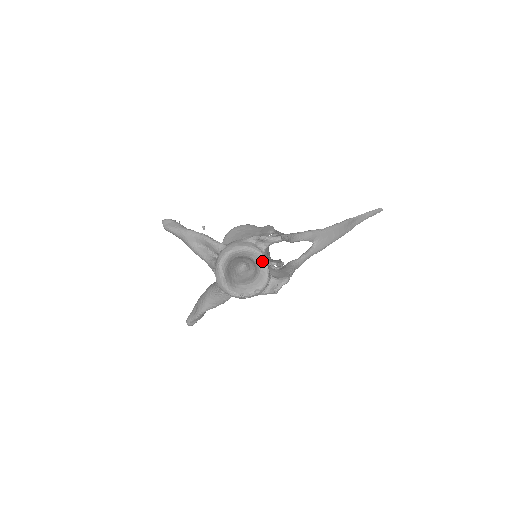
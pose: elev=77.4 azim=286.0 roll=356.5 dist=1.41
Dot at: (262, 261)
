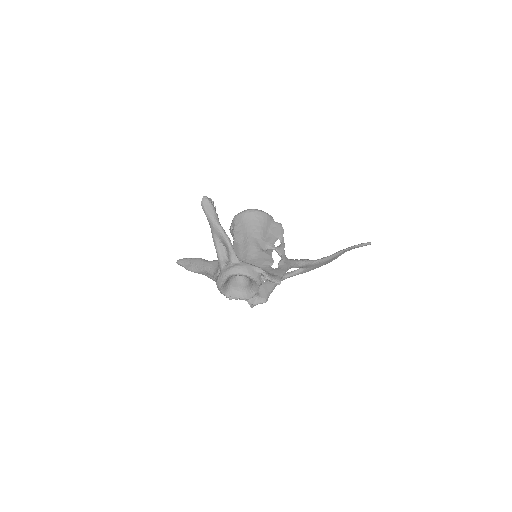
Dot at: (257, 288)
